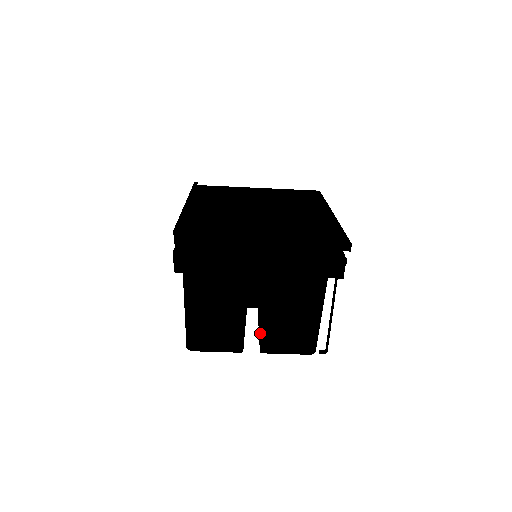
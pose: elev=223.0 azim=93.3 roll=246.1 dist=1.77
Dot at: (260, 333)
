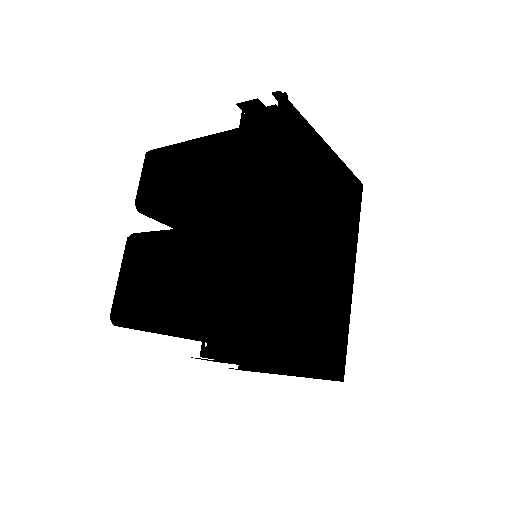
Dot at: occluded
